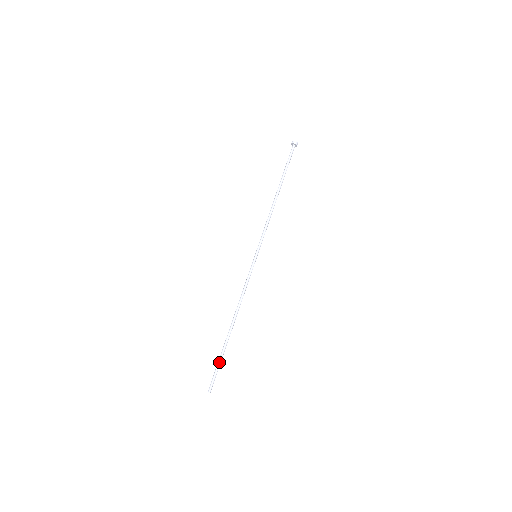
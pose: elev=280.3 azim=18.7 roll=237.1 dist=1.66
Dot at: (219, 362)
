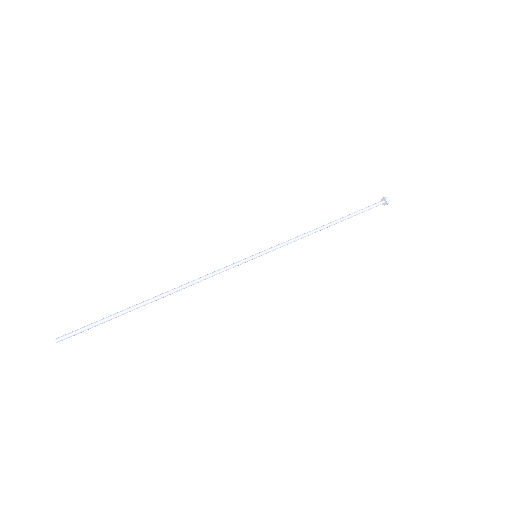
Dot at: (105, 318)
